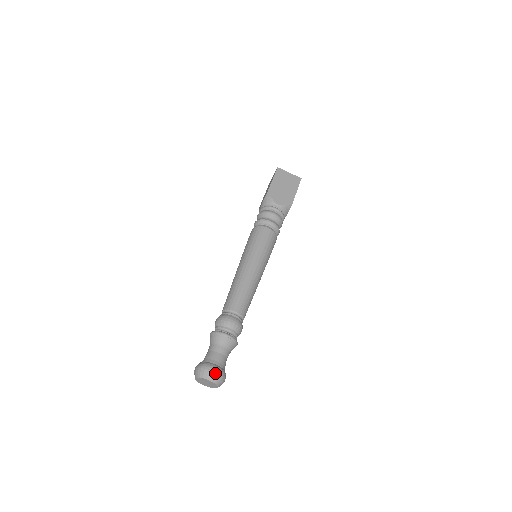
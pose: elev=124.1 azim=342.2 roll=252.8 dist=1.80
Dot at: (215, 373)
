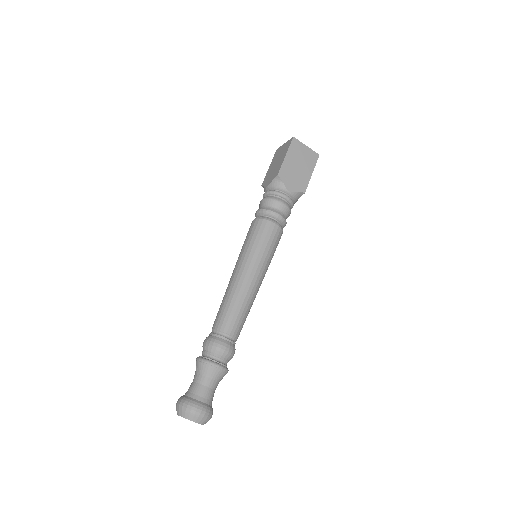
Dot at: (203, 415)
